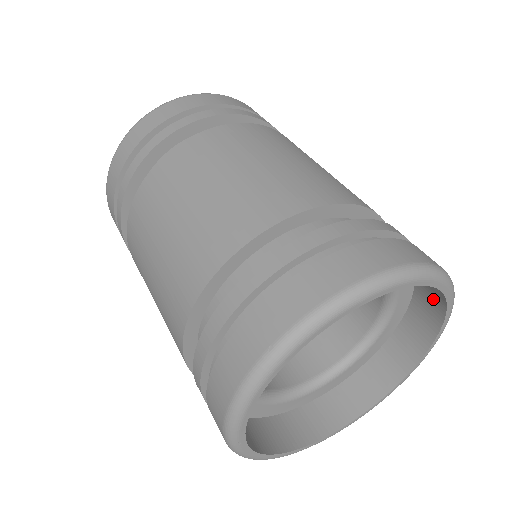
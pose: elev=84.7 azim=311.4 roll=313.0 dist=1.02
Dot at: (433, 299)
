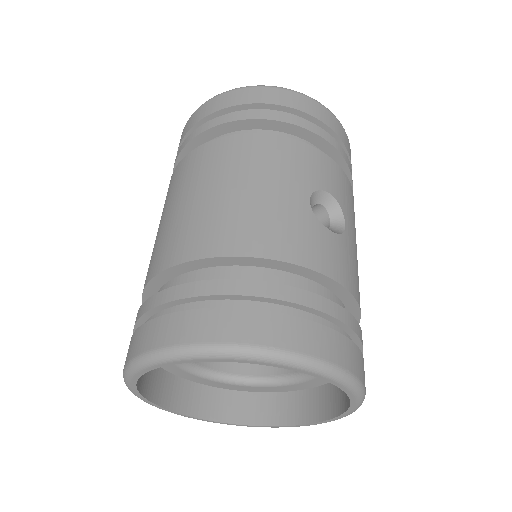
Dot at: occluded
